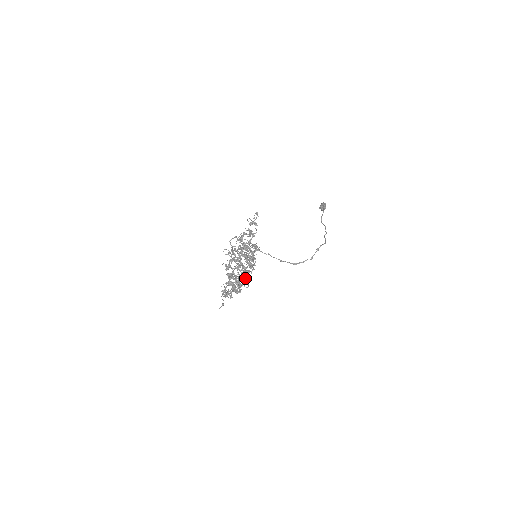
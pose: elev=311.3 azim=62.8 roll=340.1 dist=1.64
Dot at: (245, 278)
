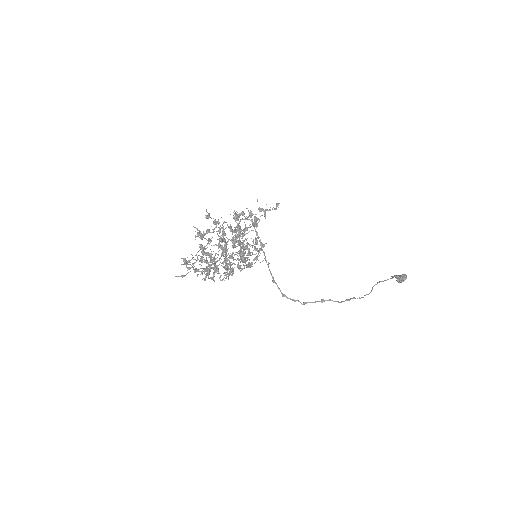
Dot at: (225, 268)
